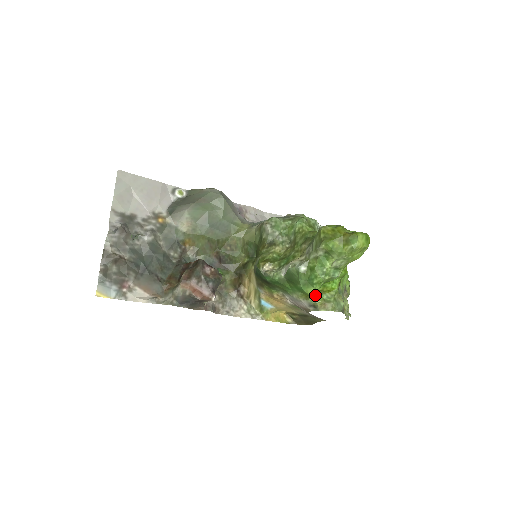
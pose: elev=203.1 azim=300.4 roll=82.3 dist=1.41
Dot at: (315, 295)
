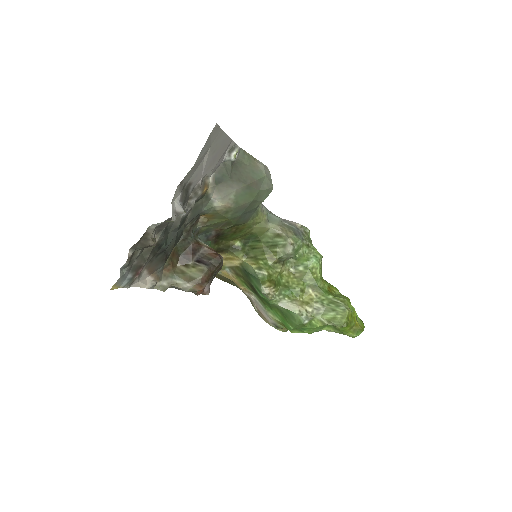
Dot at: occluded
